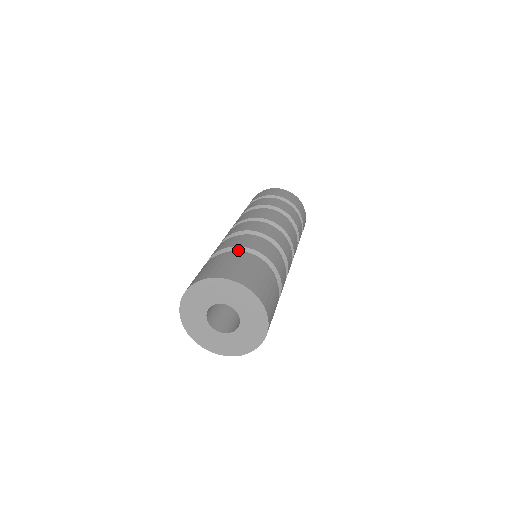
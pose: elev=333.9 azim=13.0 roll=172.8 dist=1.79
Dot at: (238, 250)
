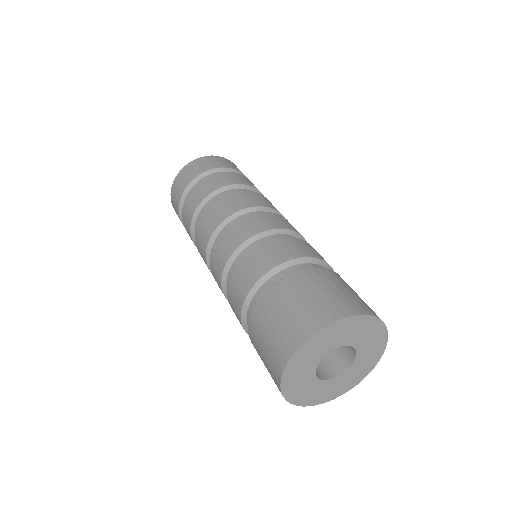
Dot at: (285, 268)
